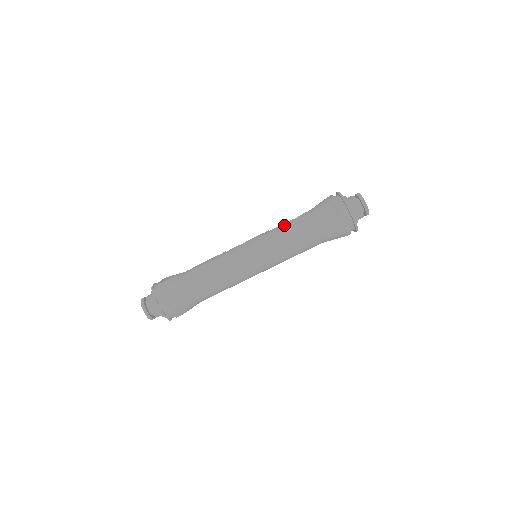
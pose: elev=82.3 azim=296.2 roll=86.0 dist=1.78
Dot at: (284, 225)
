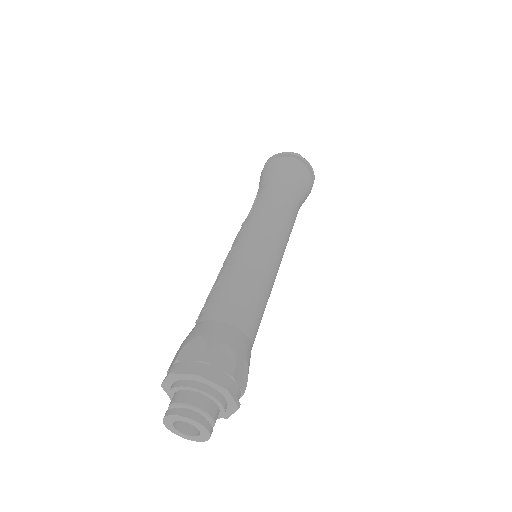
Dot at: occluded
